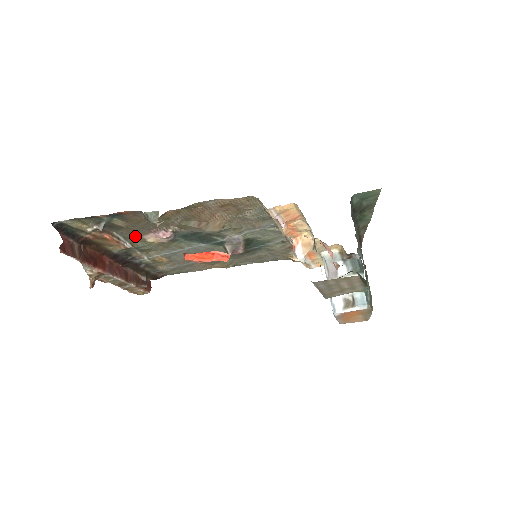
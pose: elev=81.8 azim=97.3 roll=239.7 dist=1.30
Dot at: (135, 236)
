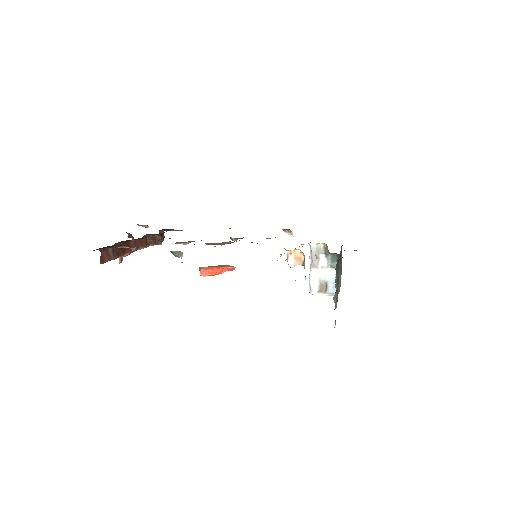
Dot at: occluded
